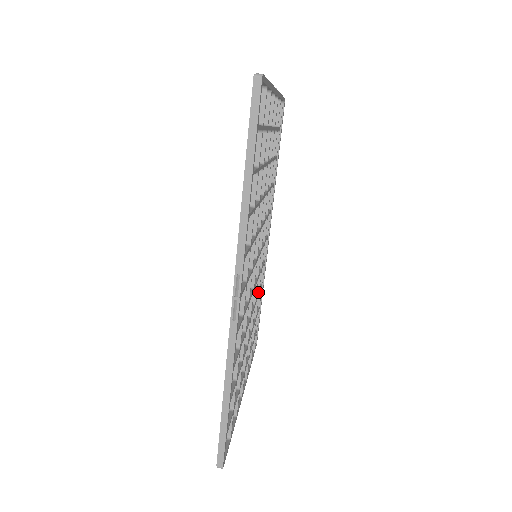
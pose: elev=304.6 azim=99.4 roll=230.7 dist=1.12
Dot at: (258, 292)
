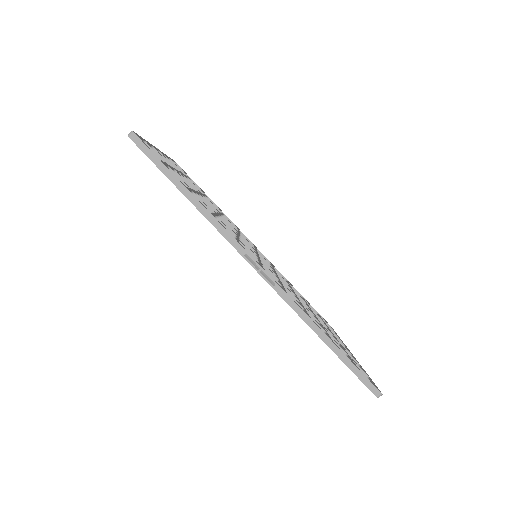
Dot at: occluded
